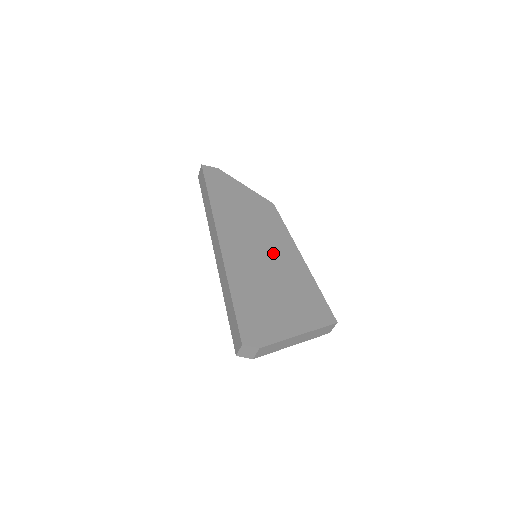
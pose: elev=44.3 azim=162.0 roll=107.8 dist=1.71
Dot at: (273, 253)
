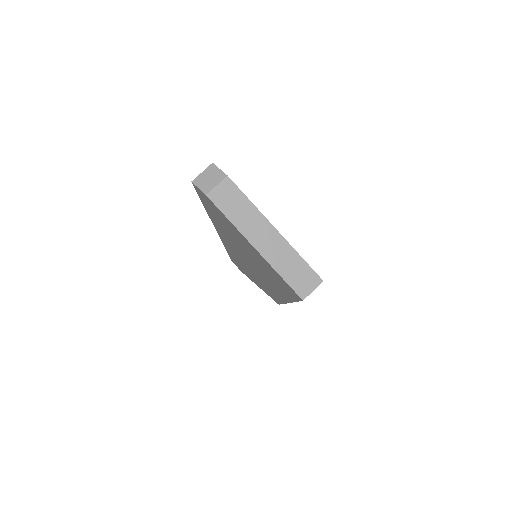
Dot at: occluded
